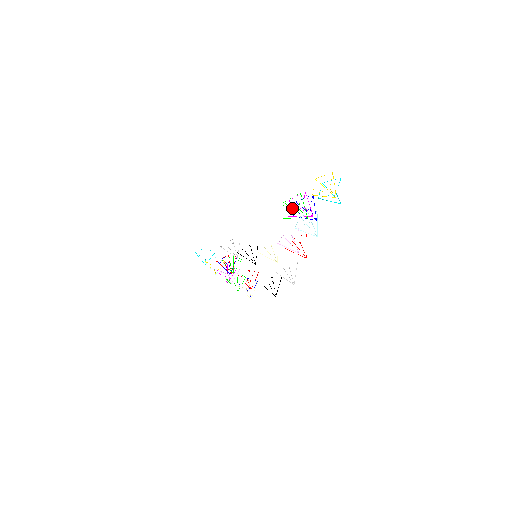
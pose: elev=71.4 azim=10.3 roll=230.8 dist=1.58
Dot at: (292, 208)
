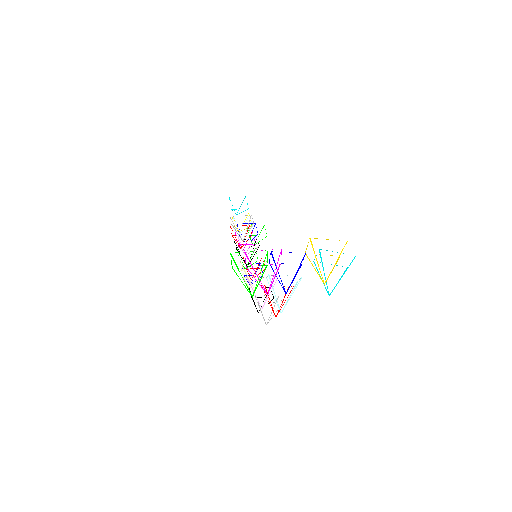
Dot at: (238, 268)
